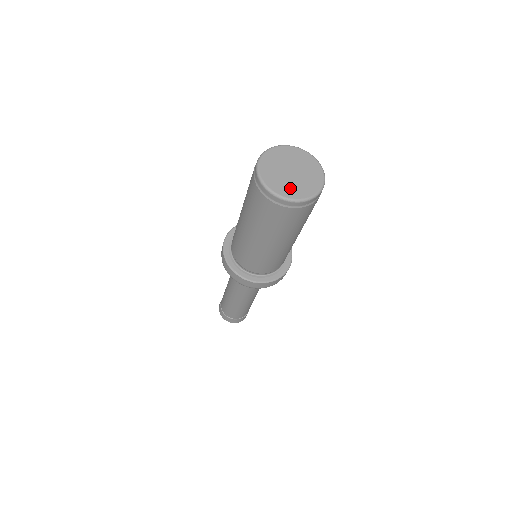
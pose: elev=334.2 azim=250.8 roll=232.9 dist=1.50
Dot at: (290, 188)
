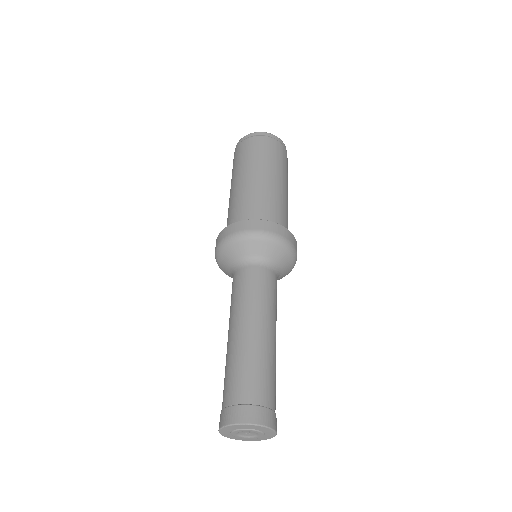
Dot at: occluded
